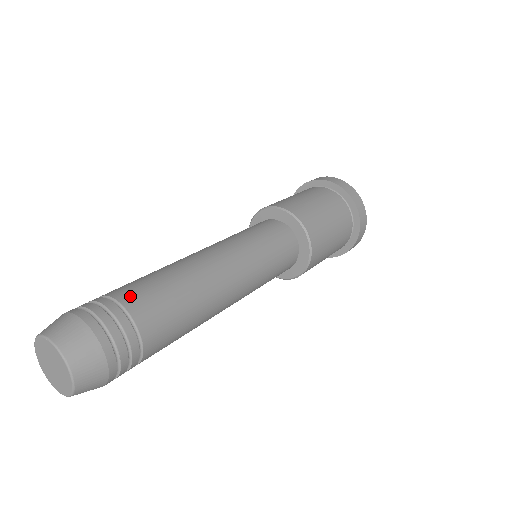
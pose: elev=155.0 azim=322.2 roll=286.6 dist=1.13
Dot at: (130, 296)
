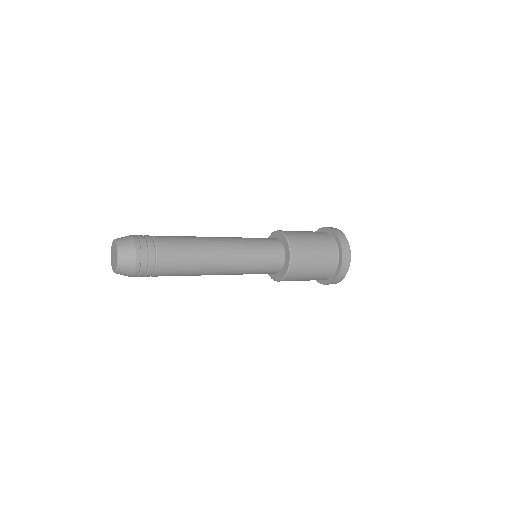
Dot at: occluded
